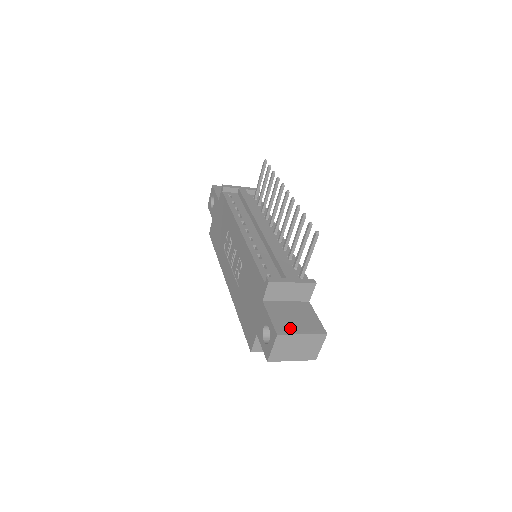
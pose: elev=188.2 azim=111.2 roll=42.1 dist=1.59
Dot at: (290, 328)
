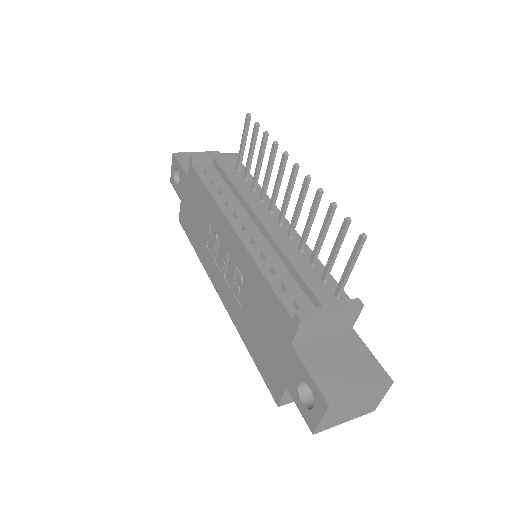
Dot at: (343, 386)
